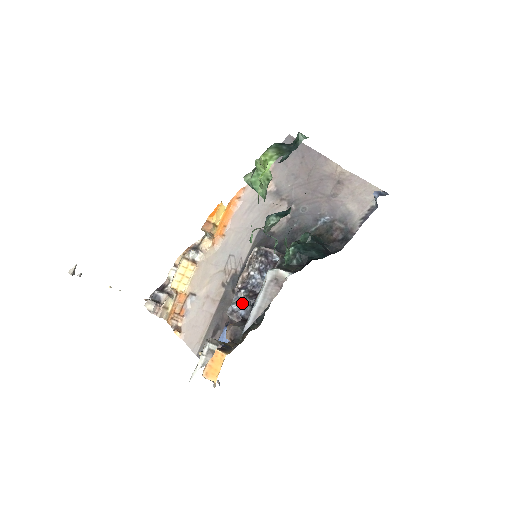
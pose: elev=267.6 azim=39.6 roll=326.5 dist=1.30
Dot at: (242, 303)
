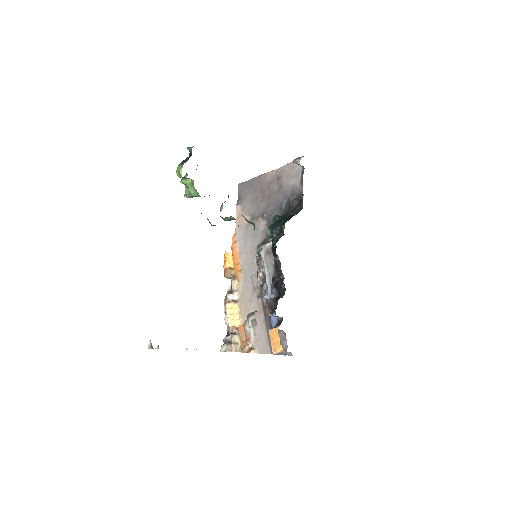
Dot at: occluded
